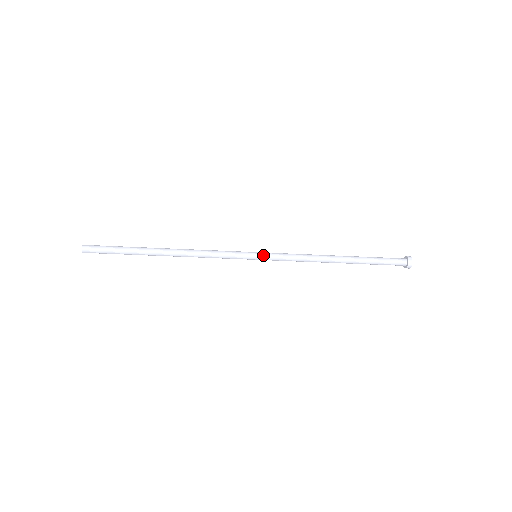
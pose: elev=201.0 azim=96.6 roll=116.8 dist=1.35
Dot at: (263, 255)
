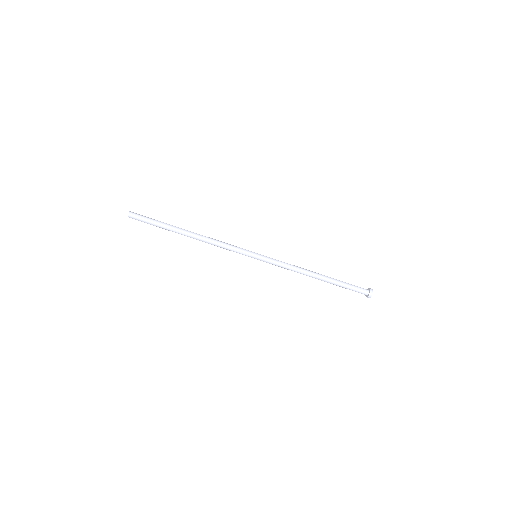
Dot at: (262, 255)
